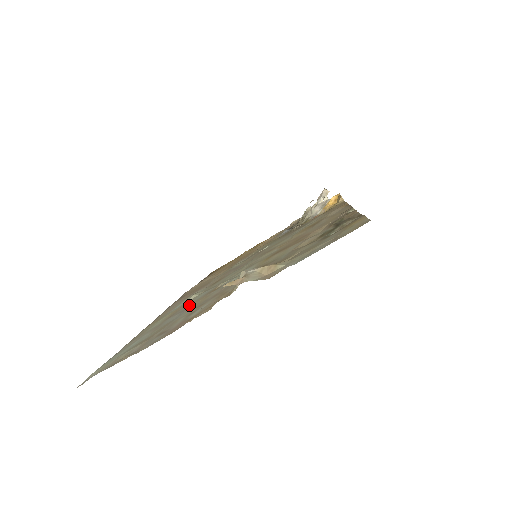
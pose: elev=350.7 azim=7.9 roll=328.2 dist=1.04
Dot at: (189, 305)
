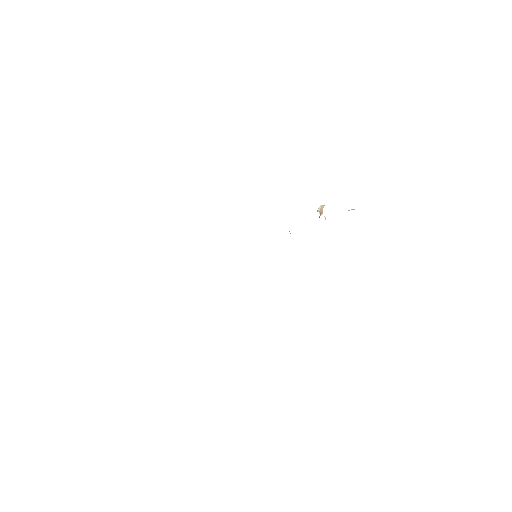
Dot at: occluded
